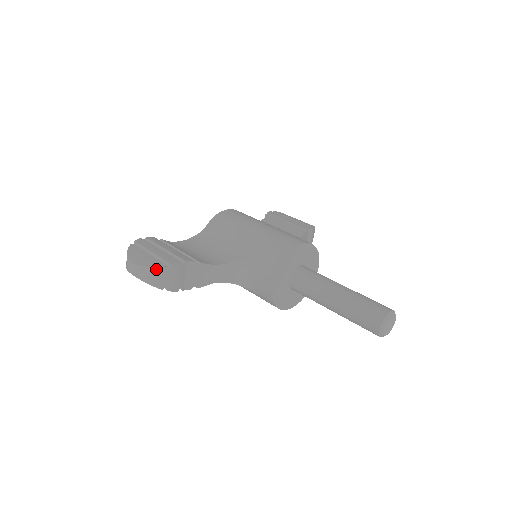
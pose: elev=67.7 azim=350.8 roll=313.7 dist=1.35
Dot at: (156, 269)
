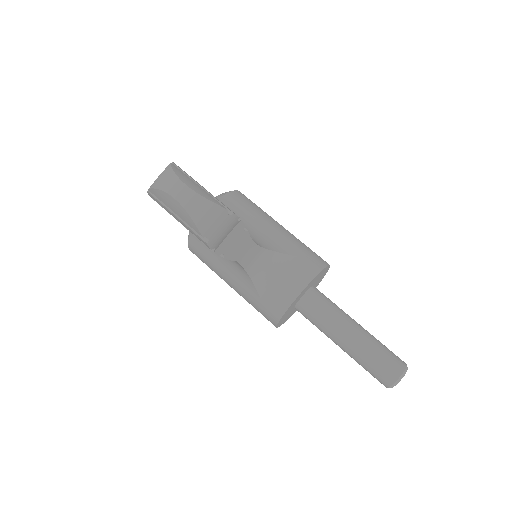
Dot at: (217, 208)
